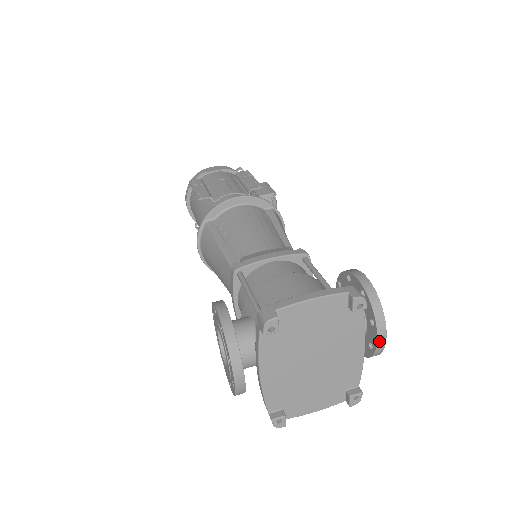
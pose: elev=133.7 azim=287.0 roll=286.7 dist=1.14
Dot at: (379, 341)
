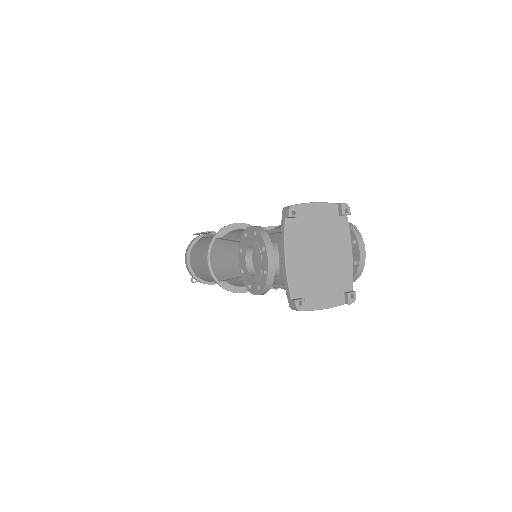
Dot at: (361, 252)
